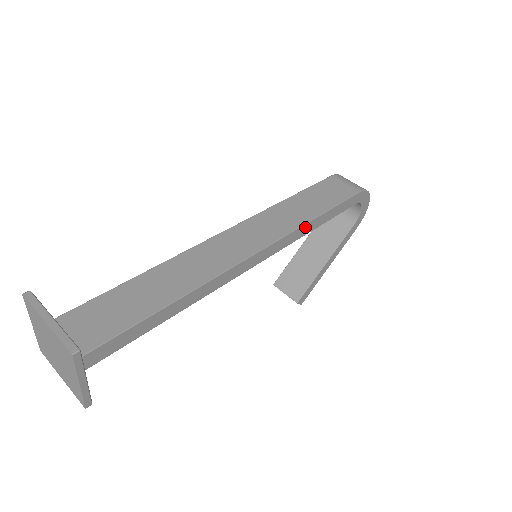
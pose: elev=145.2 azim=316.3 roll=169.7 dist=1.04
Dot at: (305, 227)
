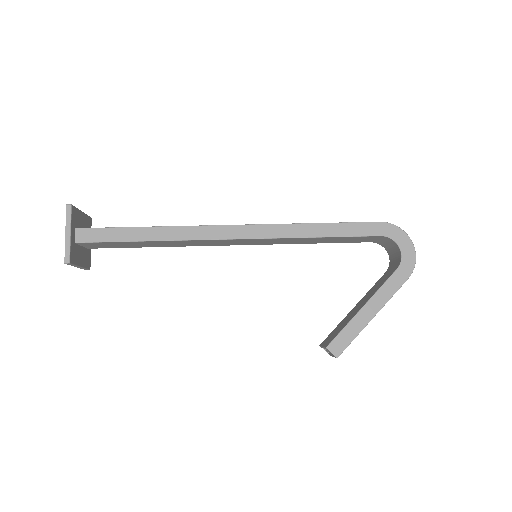
Dot at: (296, 227)
